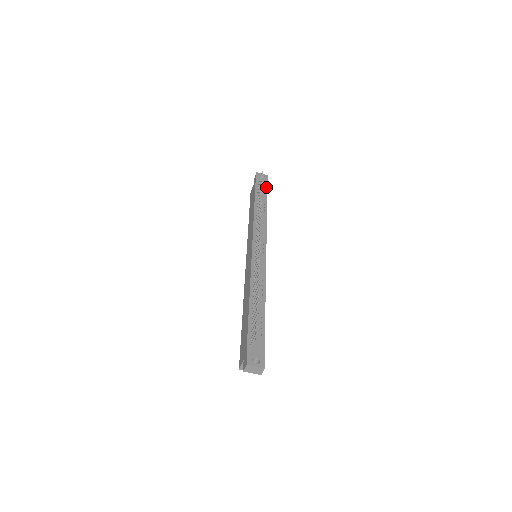
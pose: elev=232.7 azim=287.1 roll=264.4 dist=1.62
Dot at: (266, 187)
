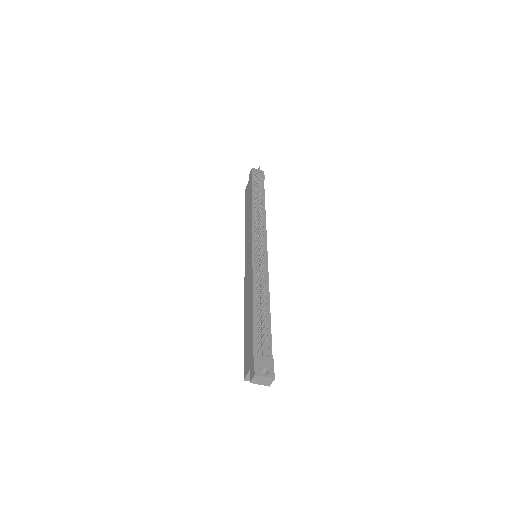
Dot at: (263, 183)
